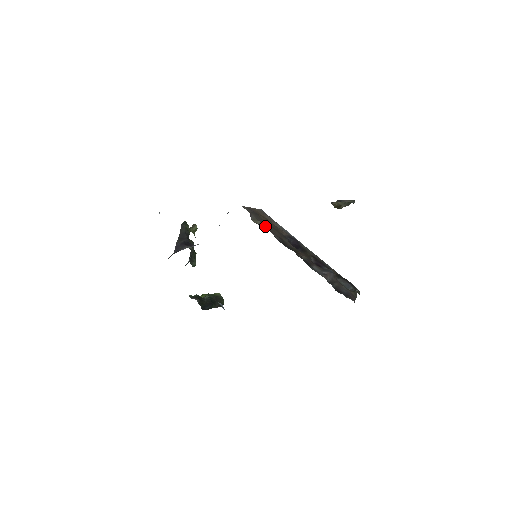
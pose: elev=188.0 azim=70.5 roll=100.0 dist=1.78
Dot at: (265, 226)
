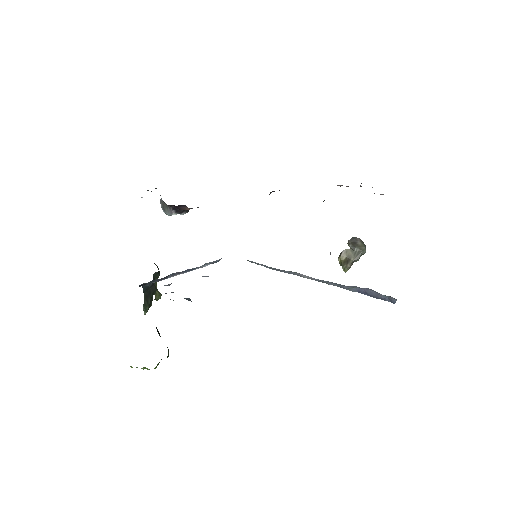
Dot at: occluded
